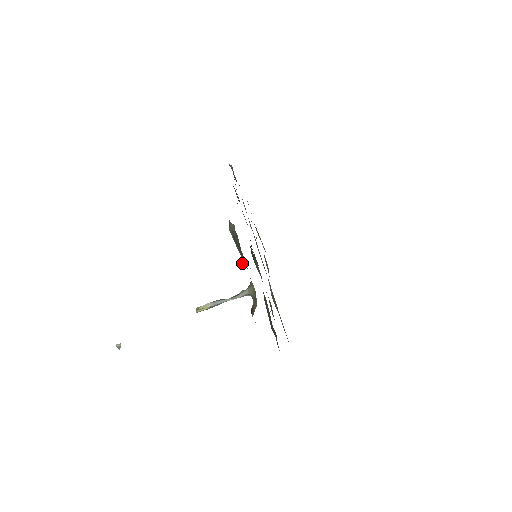
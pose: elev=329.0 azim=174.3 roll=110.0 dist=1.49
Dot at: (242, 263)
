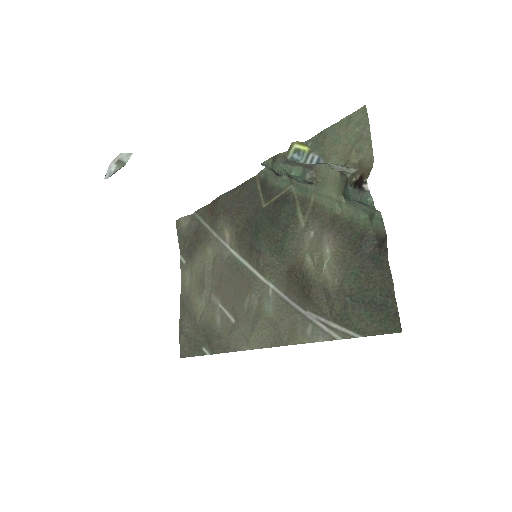
Dot at: (309, 172)
